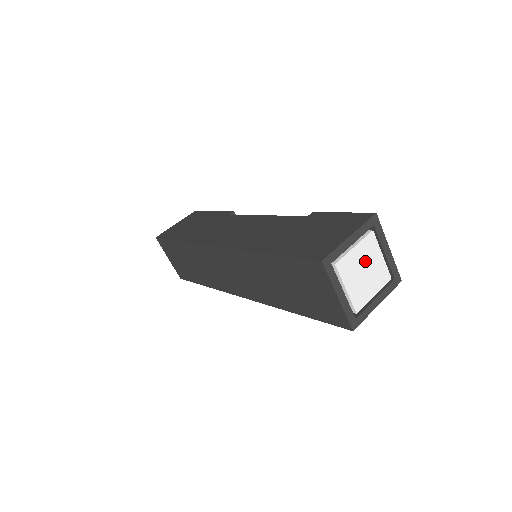
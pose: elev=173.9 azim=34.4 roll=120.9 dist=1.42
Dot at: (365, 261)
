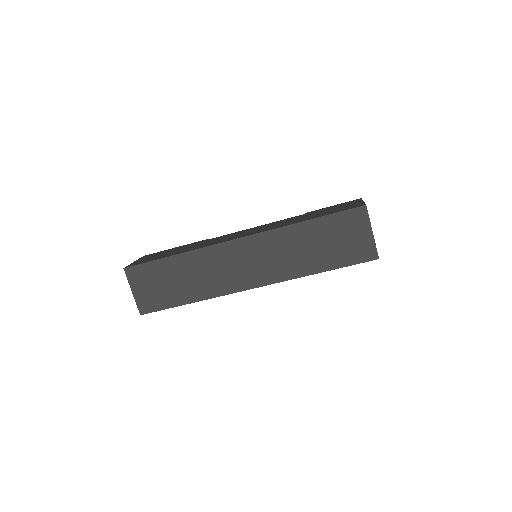
Dot at: occluded
